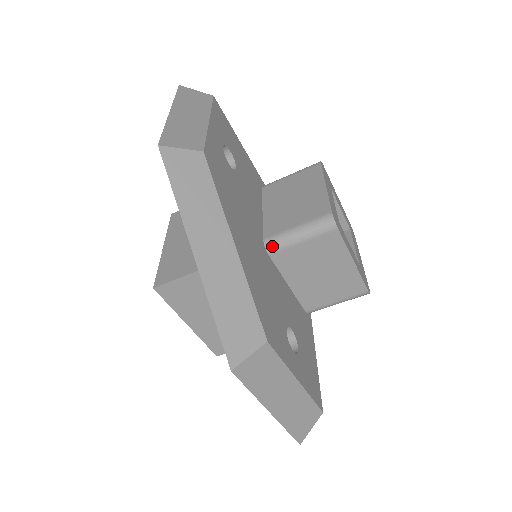
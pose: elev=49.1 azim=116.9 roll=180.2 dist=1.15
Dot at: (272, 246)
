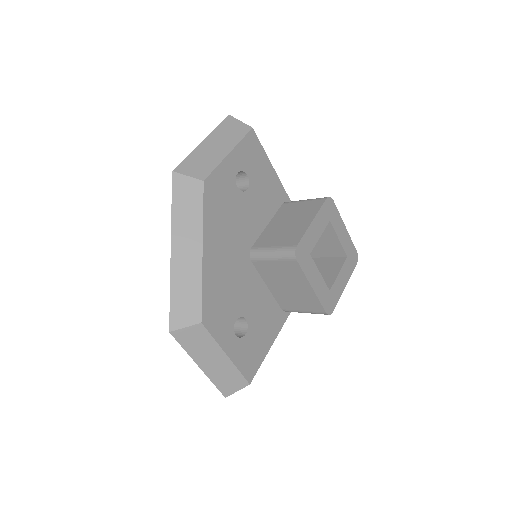
Dot at: (254, 255)
